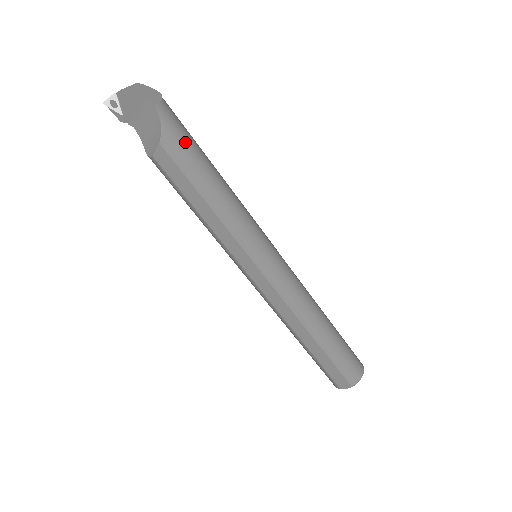
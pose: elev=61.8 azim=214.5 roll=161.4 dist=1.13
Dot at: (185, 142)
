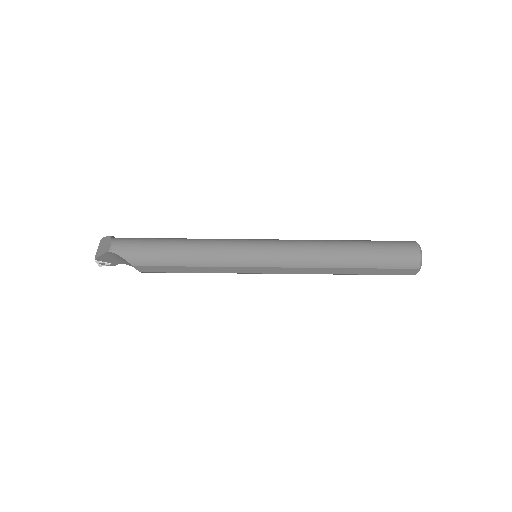
Dot at: (142, 251)
